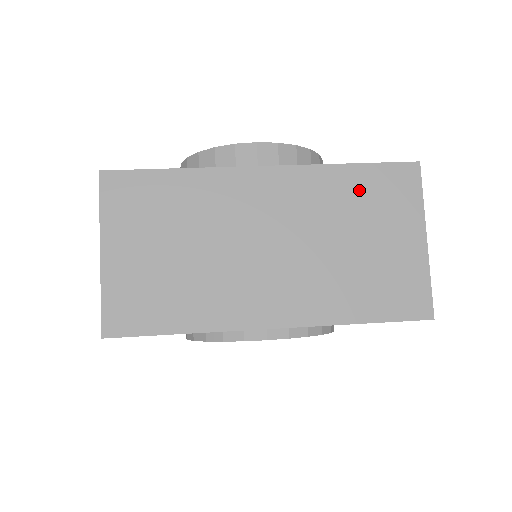
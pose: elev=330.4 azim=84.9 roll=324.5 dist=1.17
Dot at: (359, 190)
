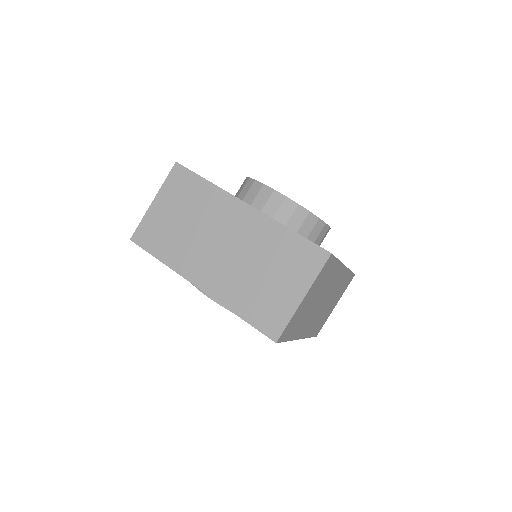
Dot at: (286, 247)
